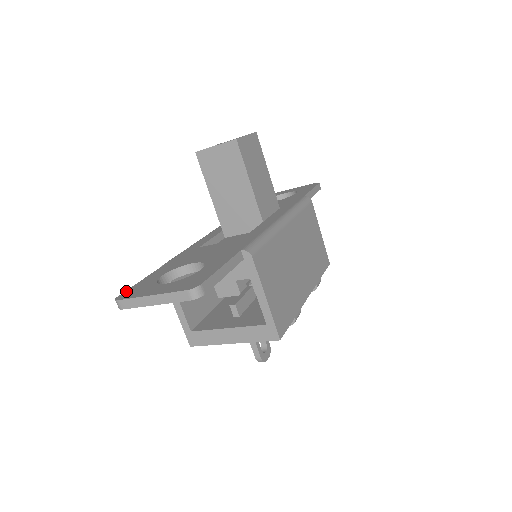
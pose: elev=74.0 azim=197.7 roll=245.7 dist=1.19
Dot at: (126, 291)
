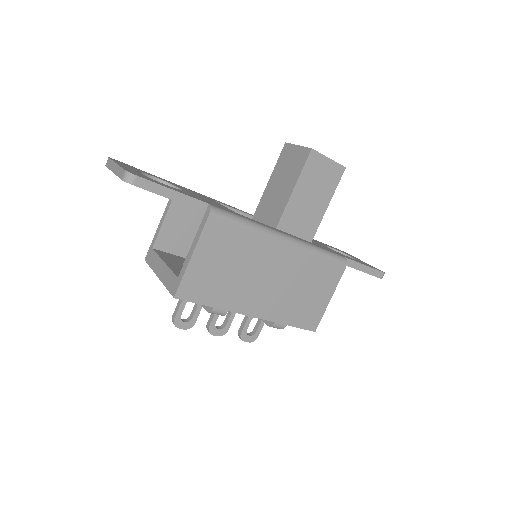
Dot at: occluded
